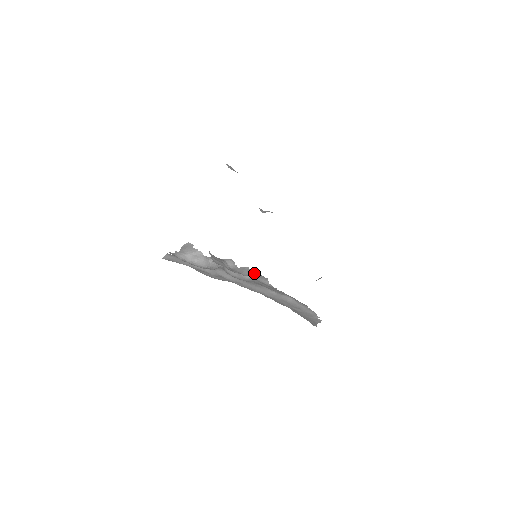
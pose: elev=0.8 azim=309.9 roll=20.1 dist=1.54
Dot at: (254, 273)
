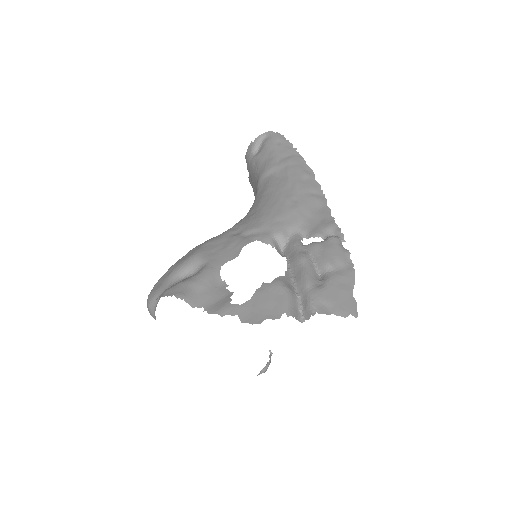
Dot at: occluded
